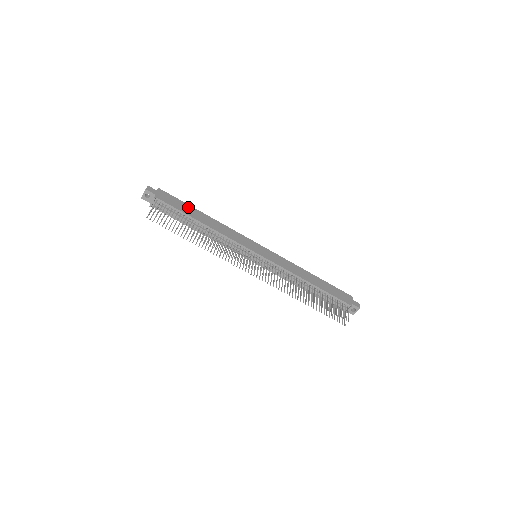
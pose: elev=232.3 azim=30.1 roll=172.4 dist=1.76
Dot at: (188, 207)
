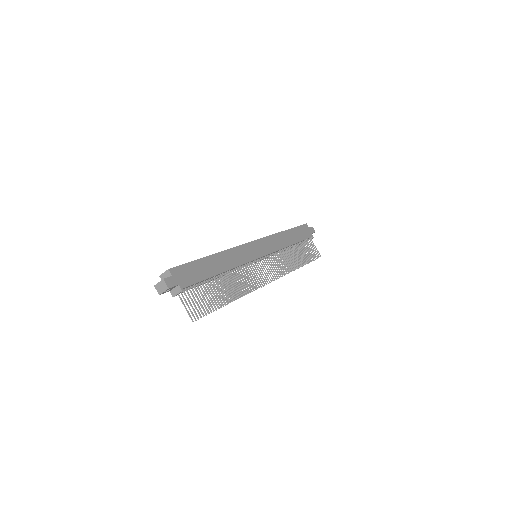
Dot at: (201, 264)
